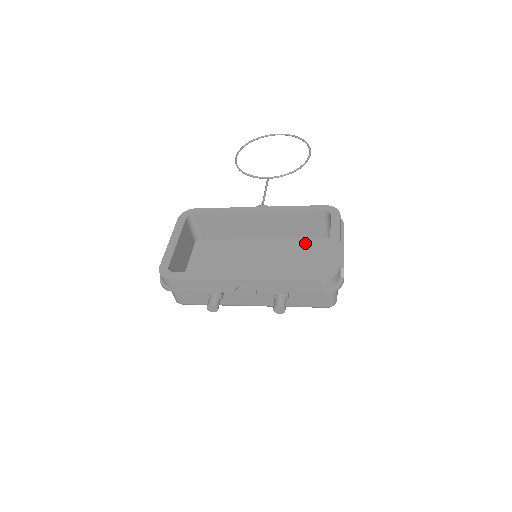
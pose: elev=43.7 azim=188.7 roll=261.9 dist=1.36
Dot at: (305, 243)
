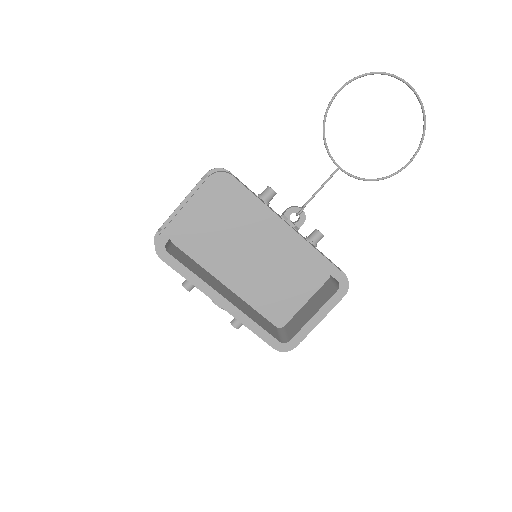
Dot at: (308, 263)
